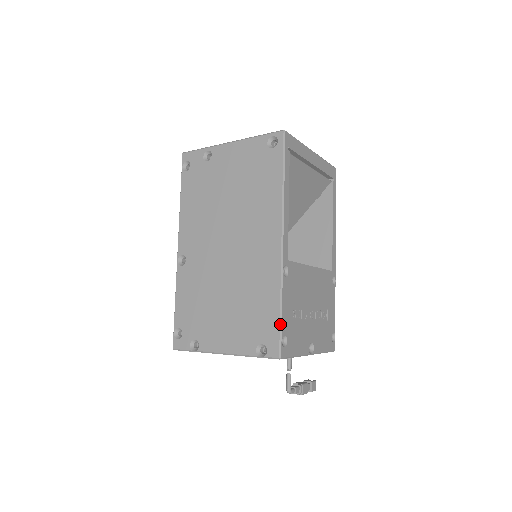
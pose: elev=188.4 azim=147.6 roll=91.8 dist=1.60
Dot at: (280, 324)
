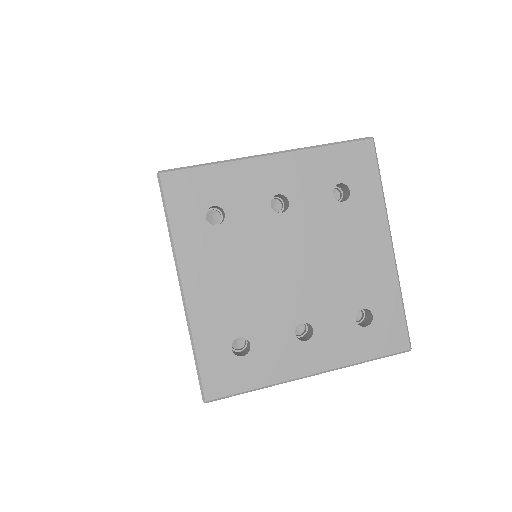
Dot at: occluded
